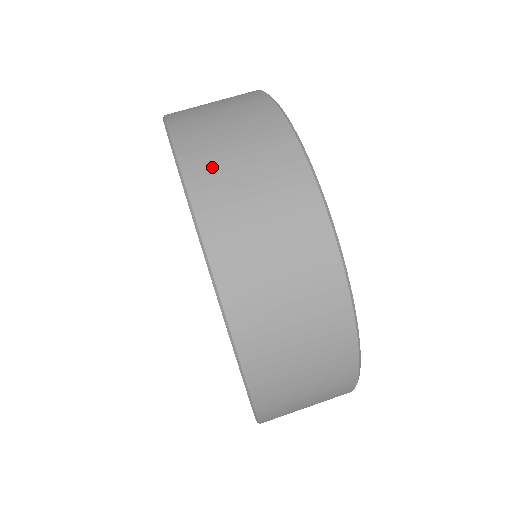
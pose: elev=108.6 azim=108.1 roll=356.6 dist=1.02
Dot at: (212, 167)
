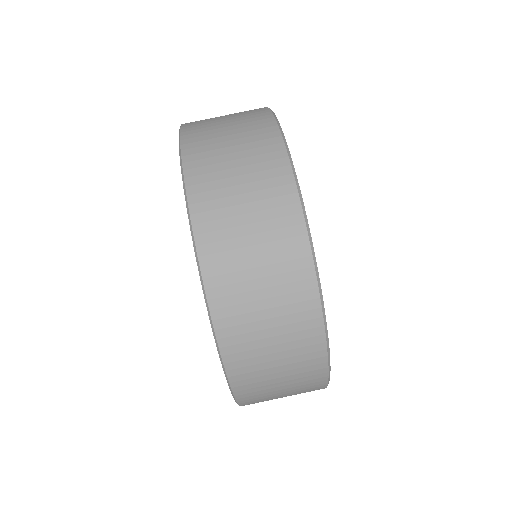
Dot at: (246, 345)
